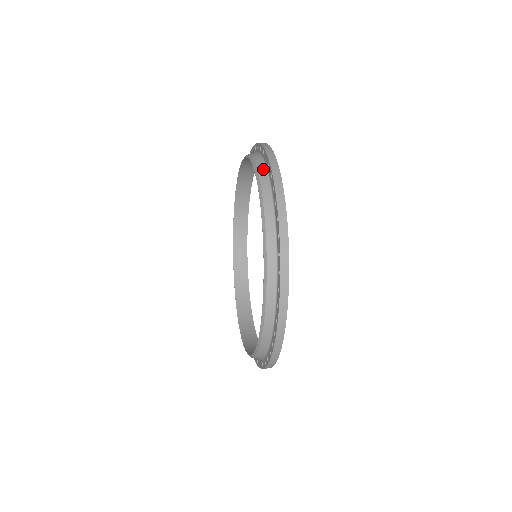
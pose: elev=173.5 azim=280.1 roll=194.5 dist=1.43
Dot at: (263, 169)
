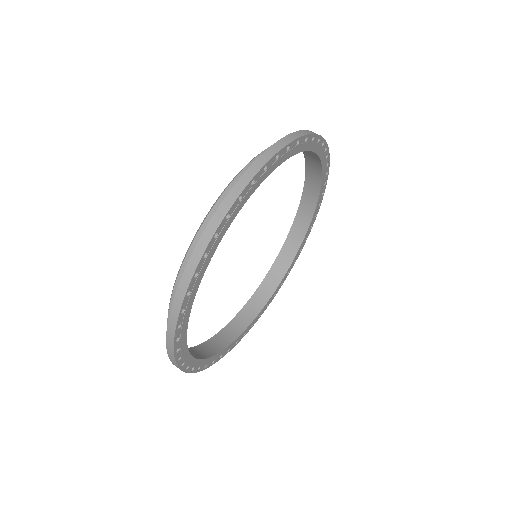
Dot at: occluded
